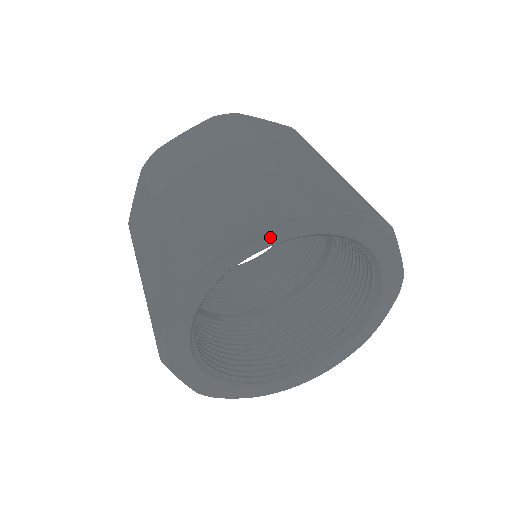
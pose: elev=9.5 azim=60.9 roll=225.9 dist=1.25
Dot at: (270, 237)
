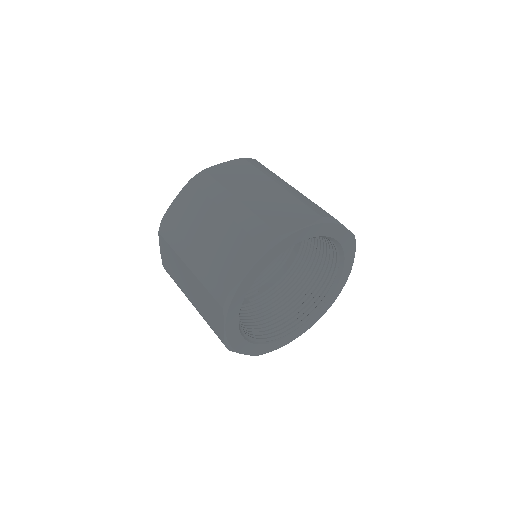
Dot at: (264, 263)
